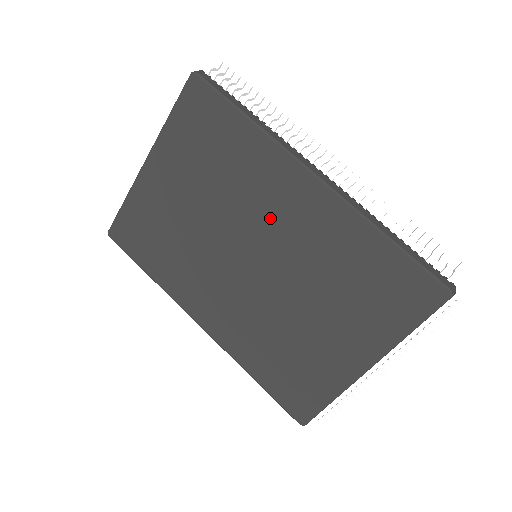
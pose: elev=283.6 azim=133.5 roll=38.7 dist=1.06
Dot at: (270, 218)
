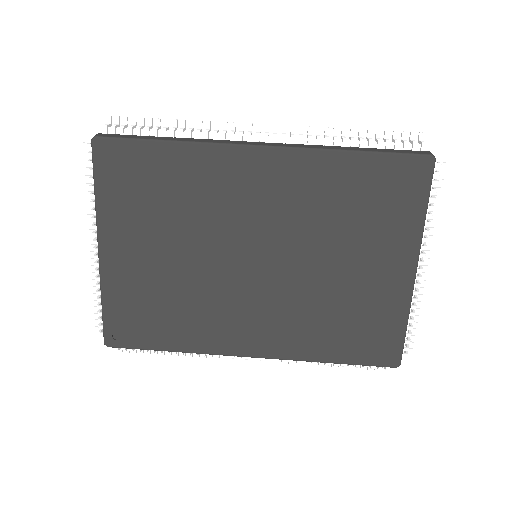
Dot at: (248, 211)
